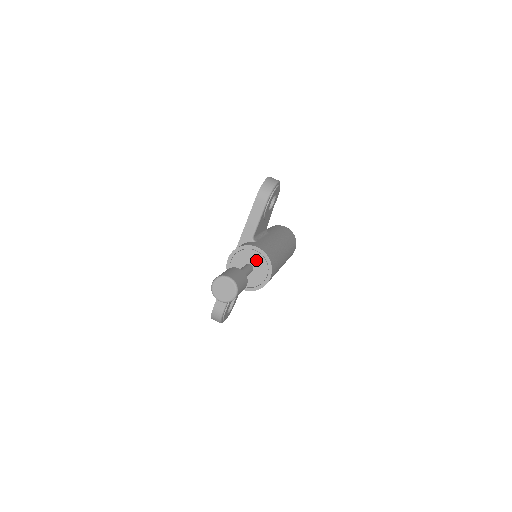
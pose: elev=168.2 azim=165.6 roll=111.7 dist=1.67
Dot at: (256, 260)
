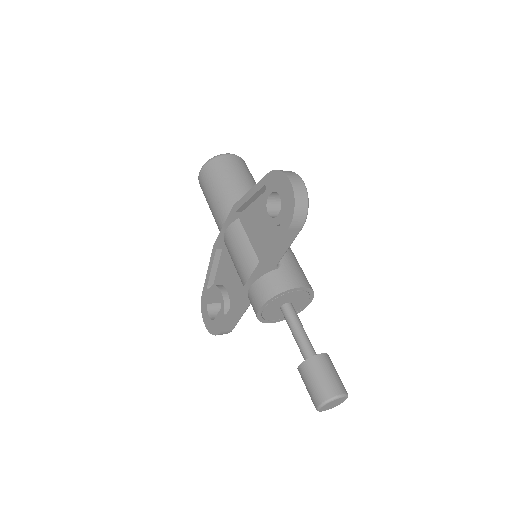
Dot at: (296, 297)
